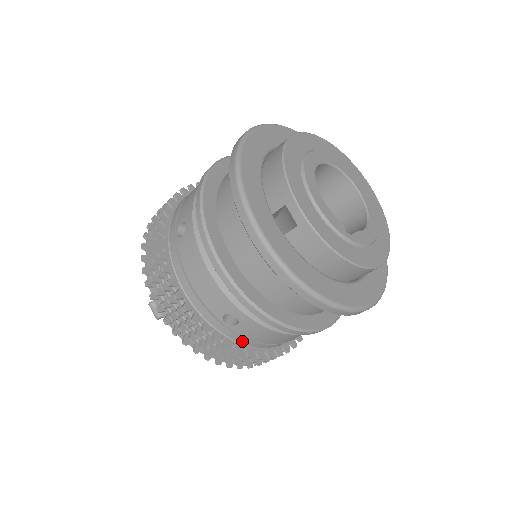
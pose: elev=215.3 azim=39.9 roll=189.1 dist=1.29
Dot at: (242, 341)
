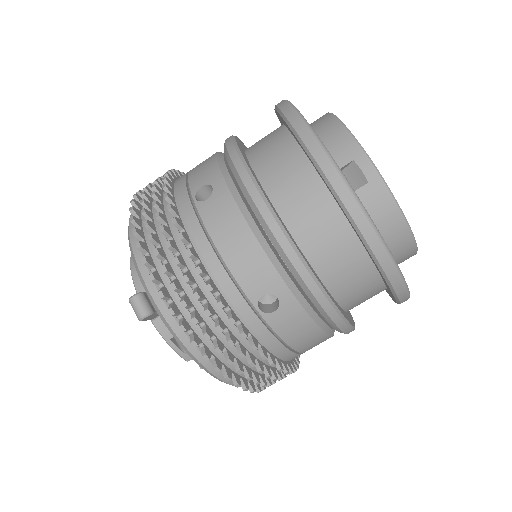
Dot at: (268, 341)
